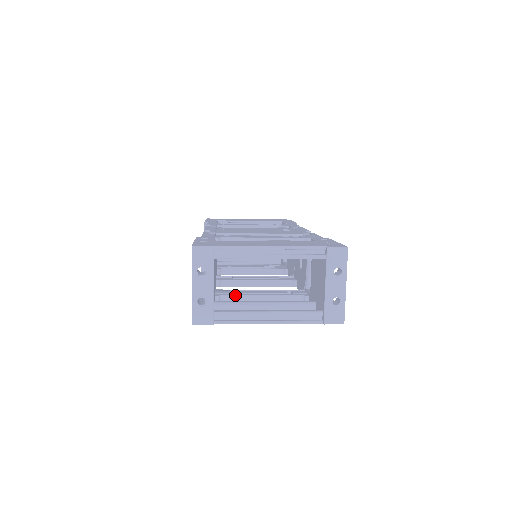
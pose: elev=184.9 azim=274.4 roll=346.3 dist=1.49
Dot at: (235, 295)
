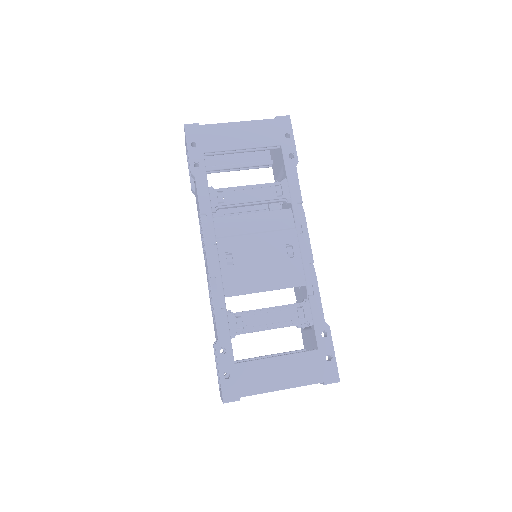
Dot at: occluded
